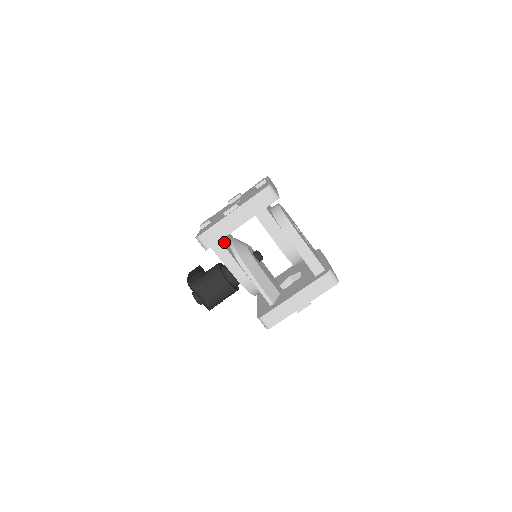
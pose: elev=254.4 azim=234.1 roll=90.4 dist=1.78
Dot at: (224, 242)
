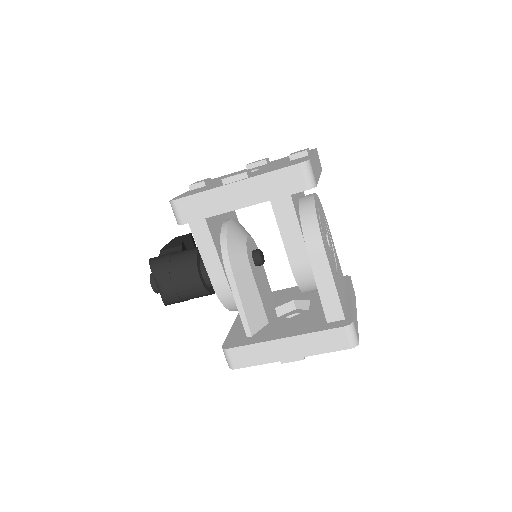
Dot at: (213, 222)
